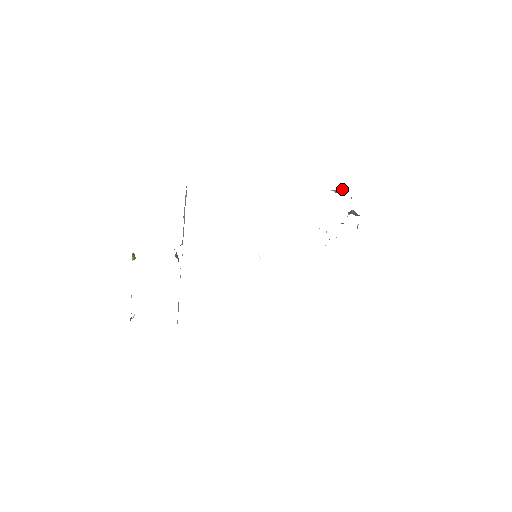
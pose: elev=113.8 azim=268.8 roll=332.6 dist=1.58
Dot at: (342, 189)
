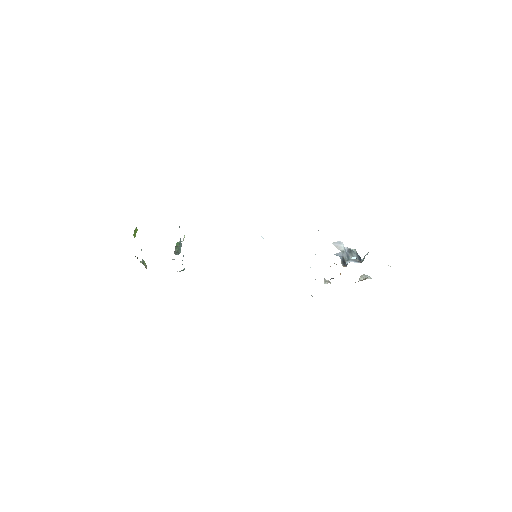
Dot at: (356, 252)
